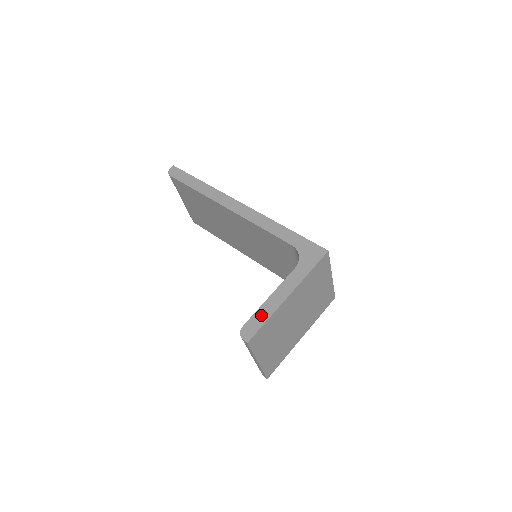
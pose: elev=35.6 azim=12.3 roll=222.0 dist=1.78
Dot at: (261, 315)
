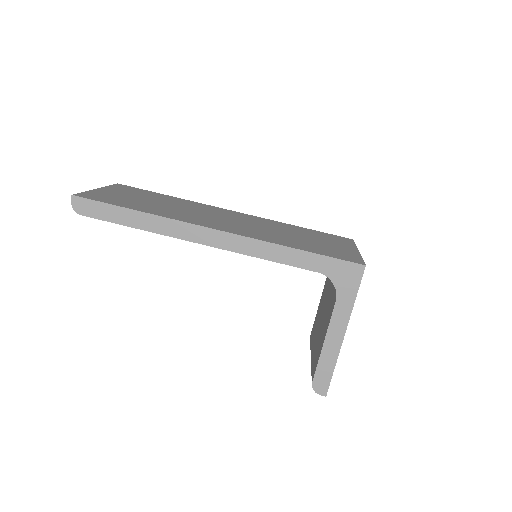
Dot at: (325, 366)
